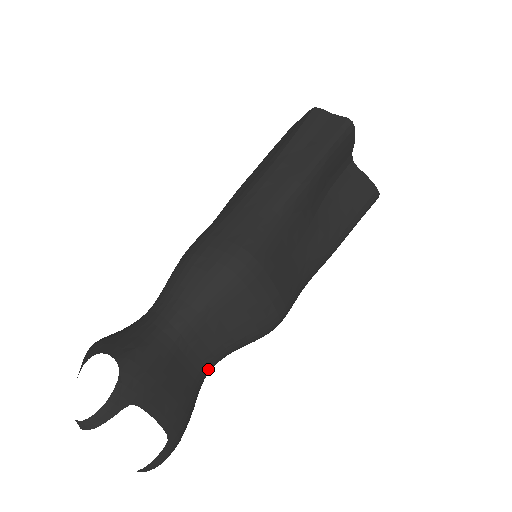
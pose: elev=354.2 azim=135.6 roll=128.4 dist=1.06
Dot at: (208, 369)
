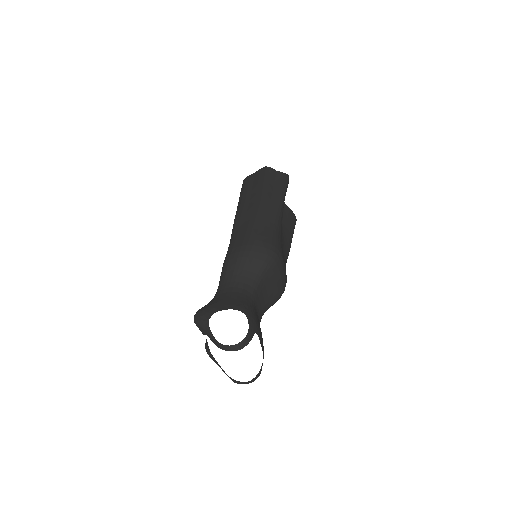
Dot at: (260, 321)
